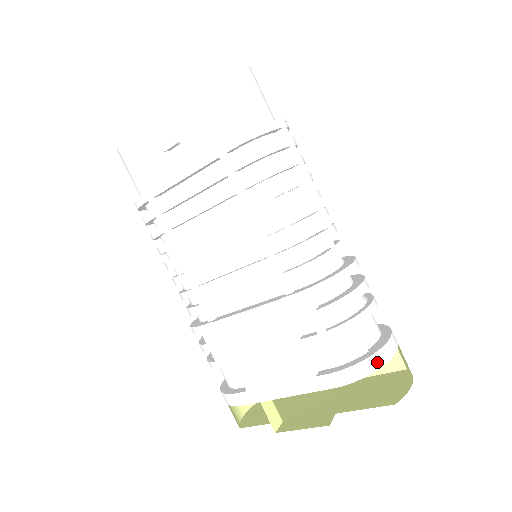
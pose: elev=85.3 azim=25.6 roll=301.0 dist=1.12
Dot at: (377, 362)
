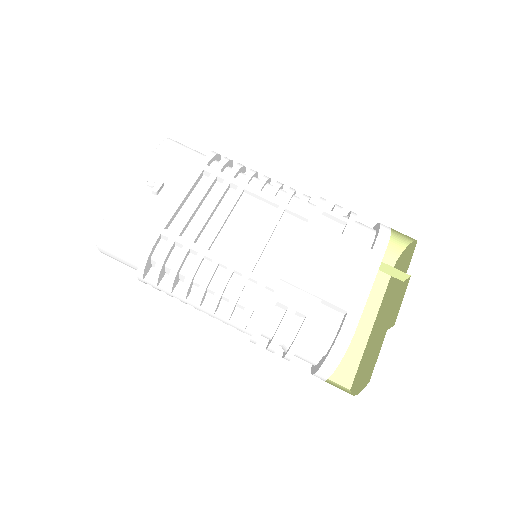
Dot at: occluded
